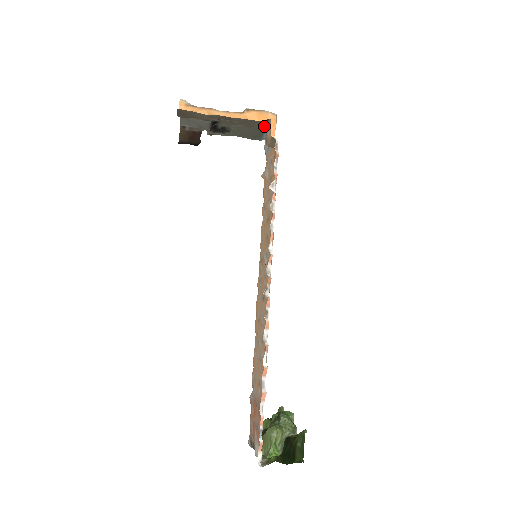
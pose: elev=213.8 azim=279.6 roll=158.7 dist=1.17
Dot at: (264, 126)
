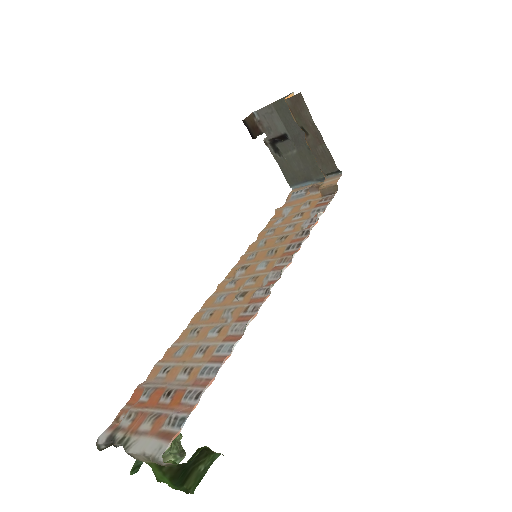
Dot at: (329, 174)
